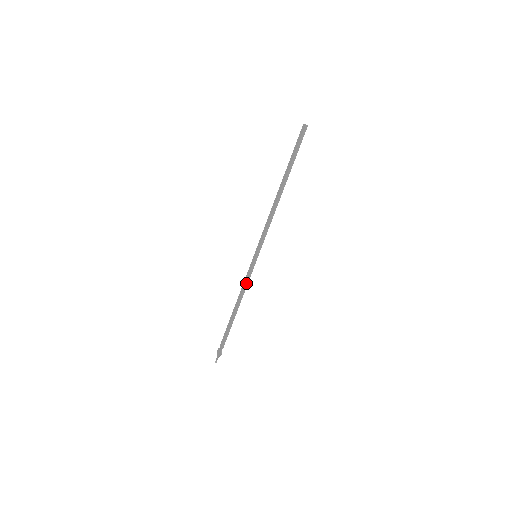
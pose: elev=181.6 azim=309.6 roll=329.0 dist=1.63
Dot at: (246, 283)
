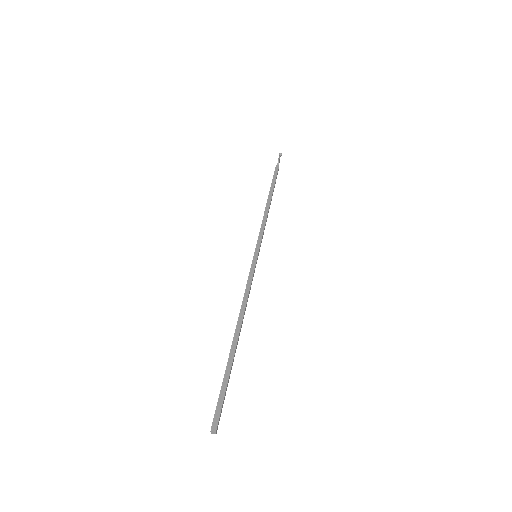
Dot at: (262, 229)
